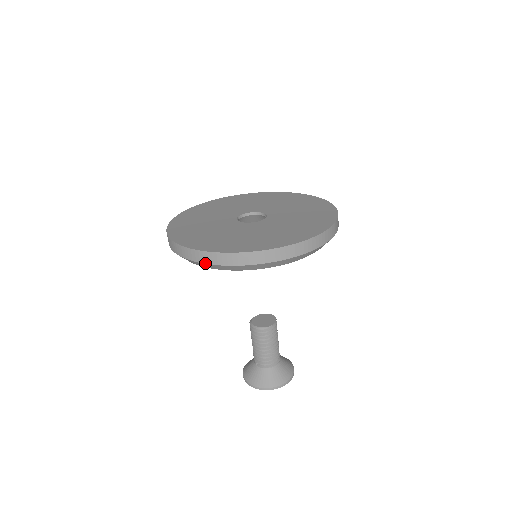
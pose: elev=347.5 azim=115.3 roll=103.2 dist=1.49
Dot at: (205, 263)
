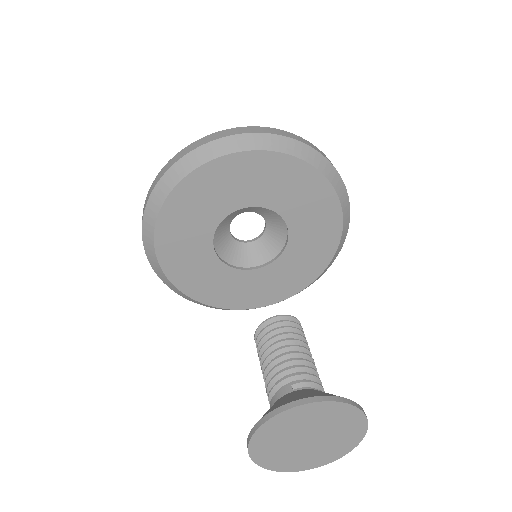
Dot at: (271, 133)
